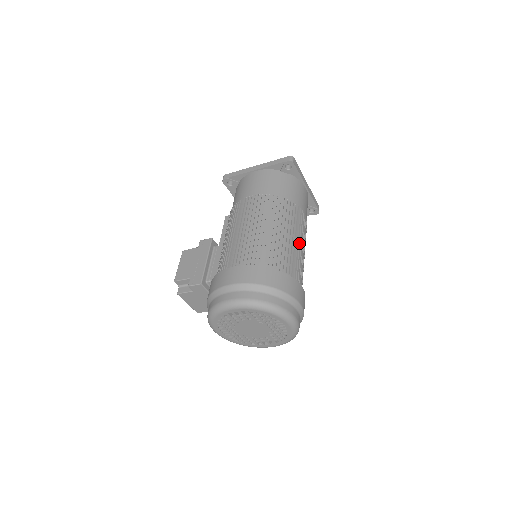
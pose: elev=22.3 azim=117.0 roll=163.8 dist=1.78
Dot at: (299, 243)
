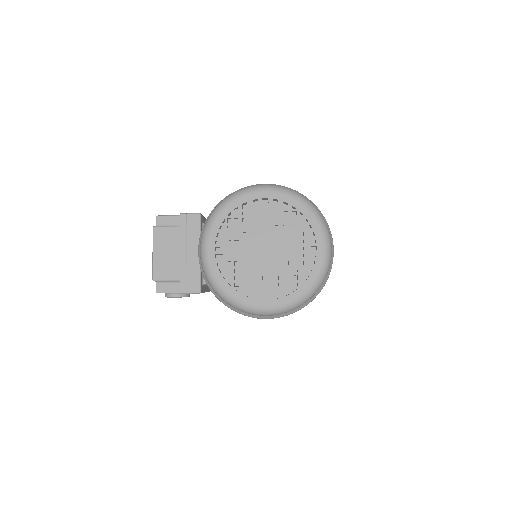
Dot at: occluded
